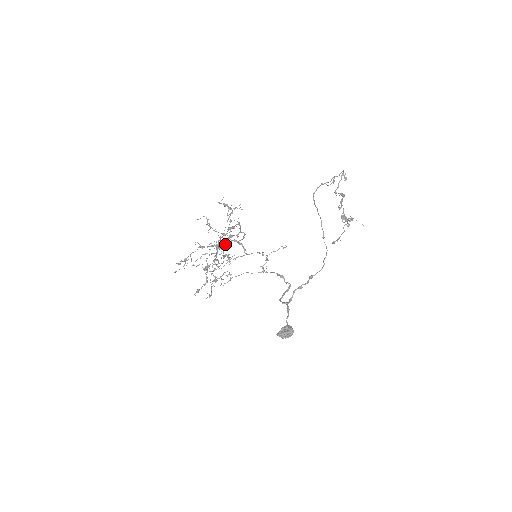
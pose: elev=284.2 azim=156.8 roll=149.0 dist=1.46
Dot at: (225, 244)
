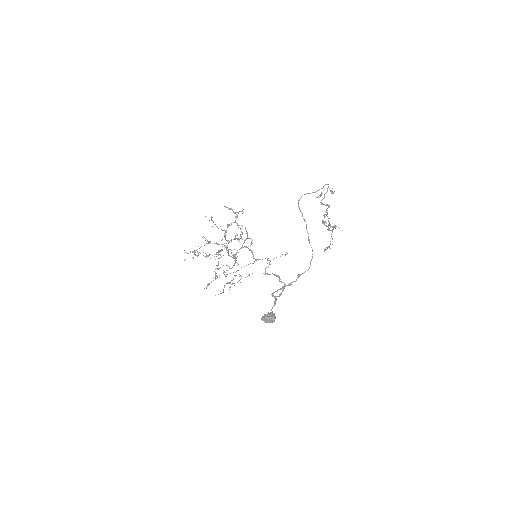
Dot at: occluded
